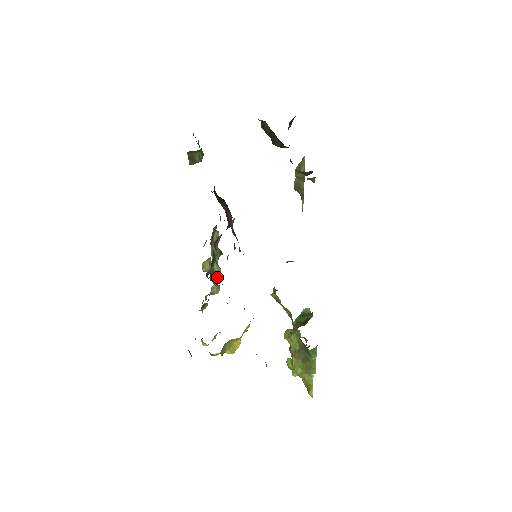
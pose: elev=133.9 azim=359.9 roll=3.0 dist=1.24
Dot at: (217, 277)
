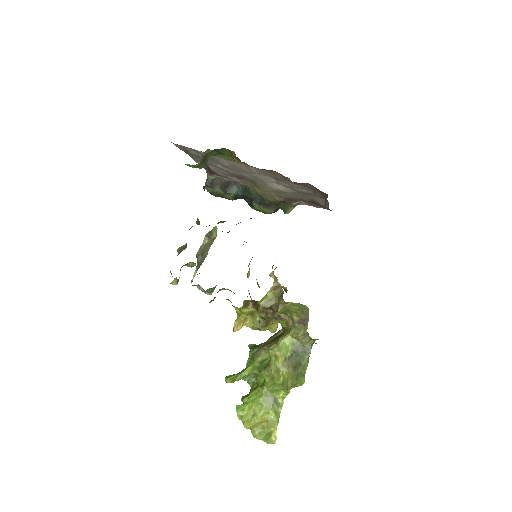
Dot at: occluded
